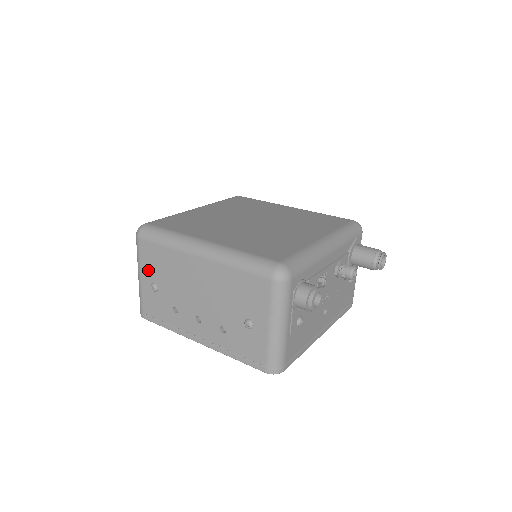
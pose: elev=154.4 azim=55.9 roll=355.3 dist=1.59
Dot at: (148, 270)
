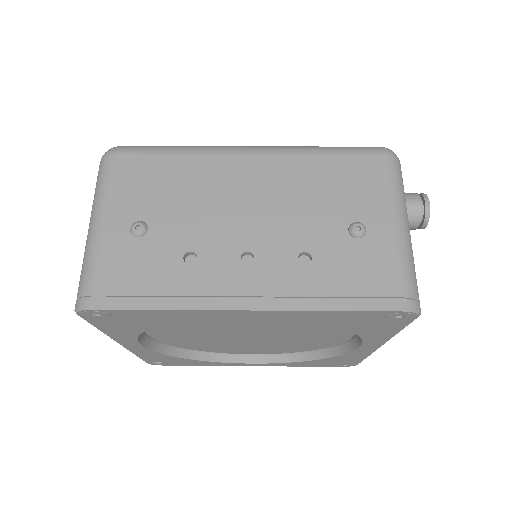
Dot at: (127, 202)
